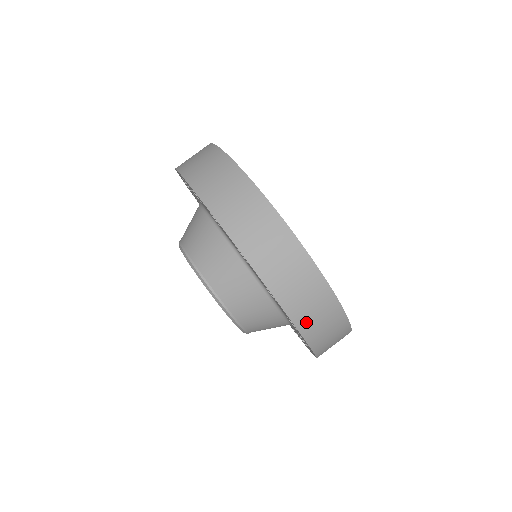
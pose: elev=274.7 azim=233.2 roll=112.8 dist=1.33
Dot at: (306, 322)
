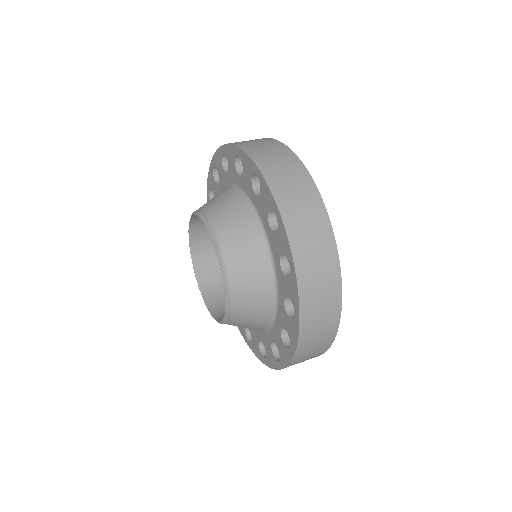
Dot at: (242, 143)
